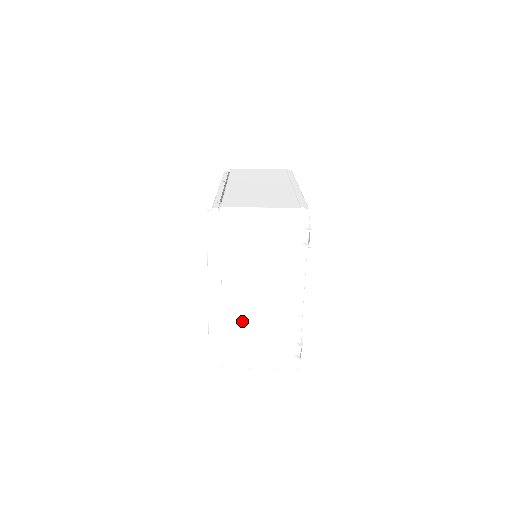
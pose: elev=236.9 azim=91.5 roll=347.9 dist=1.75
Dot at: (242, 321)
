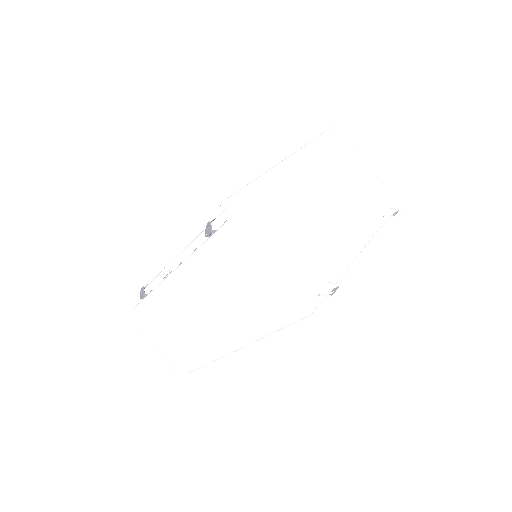
Dot at: (295, 207)
